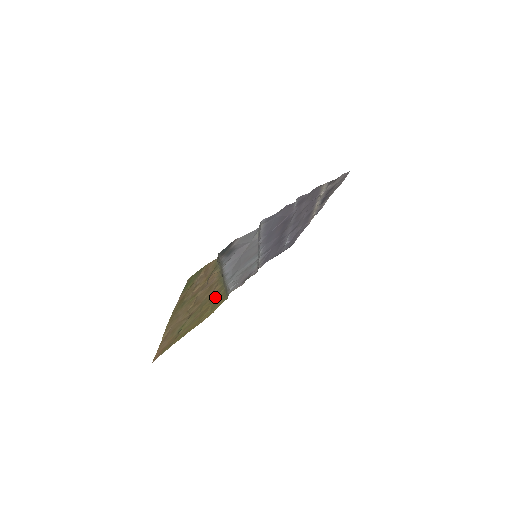
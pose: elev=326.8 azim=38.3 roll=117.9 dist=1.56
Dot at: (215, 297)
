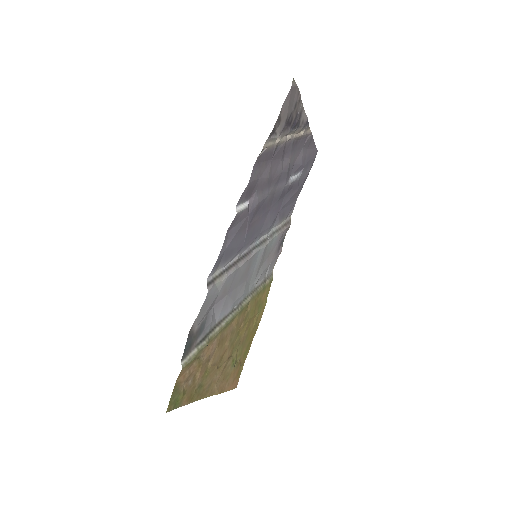
Dot at: (247, 314)
